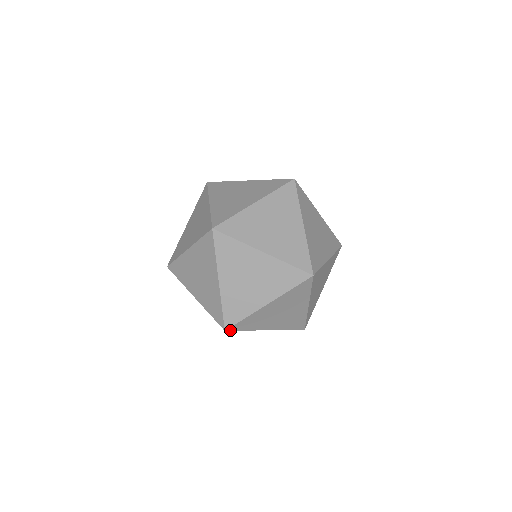
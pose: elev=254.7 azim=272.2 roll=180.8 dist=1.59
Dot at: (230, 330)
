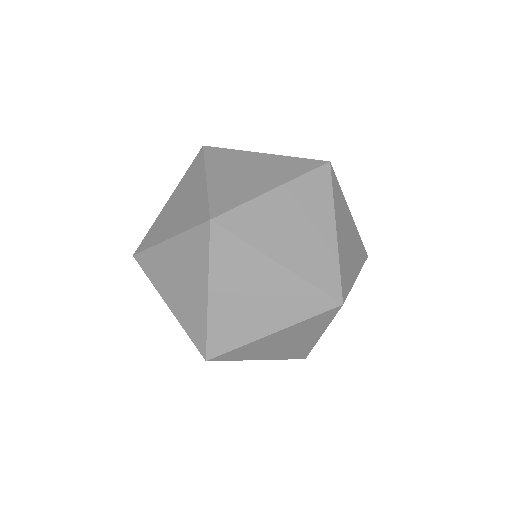
Dot at: (218, 224)
